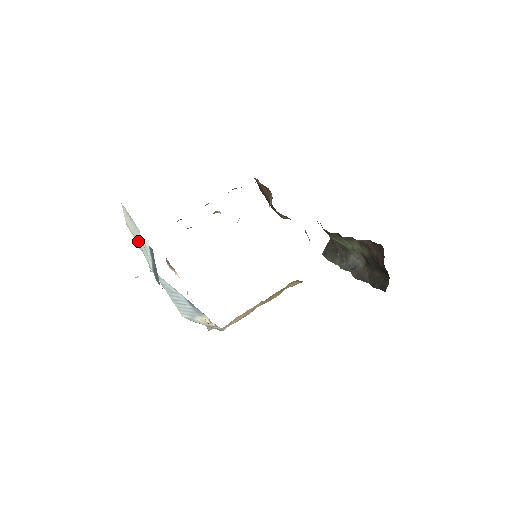
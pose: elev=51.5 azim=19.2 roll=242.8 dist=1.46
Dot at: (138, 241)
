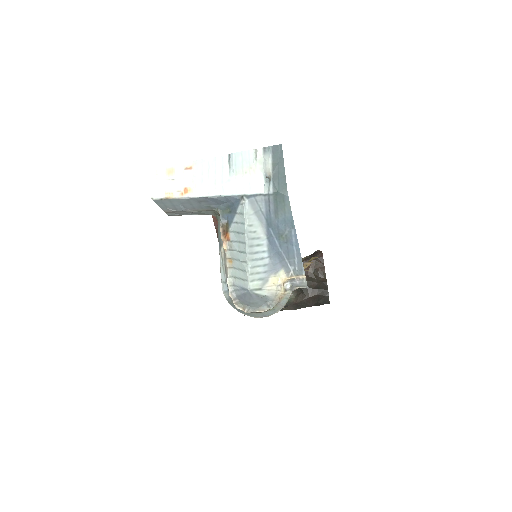
Dot at: (210, 182)
